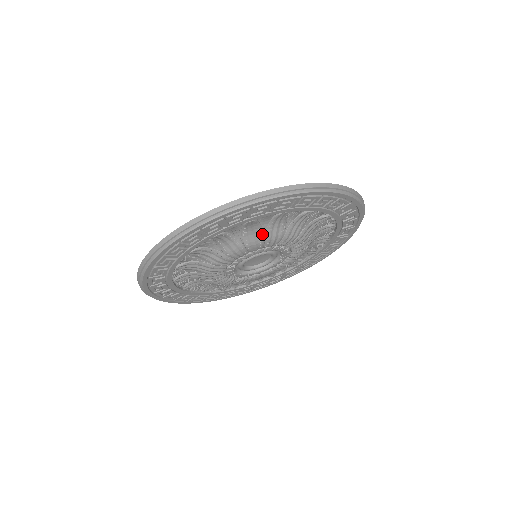
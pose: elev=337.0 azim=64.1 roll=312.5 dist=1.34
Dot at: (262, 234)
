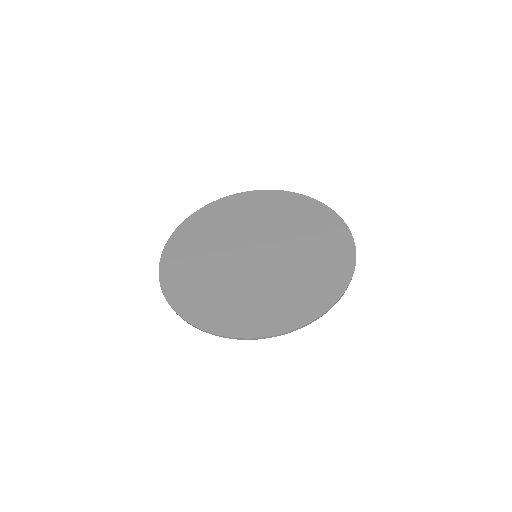
Dot at: occluded
